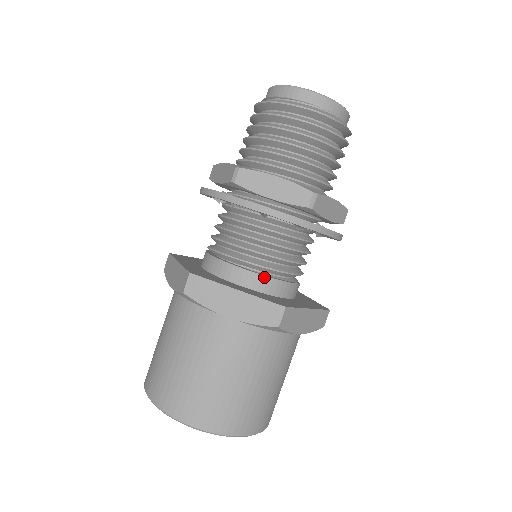
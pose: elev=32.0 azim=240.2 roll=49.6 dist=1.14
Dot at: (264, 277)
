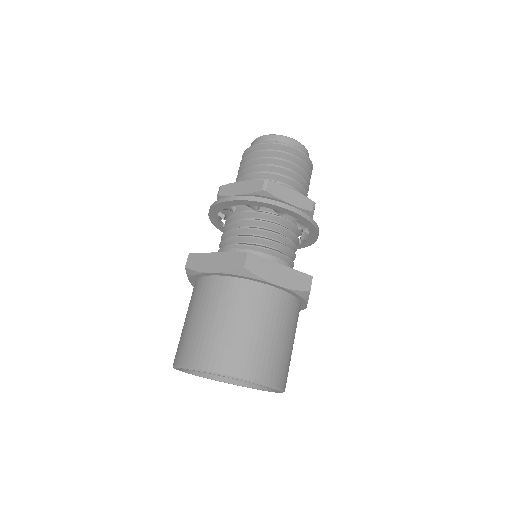
Dot at: (284, 262)
